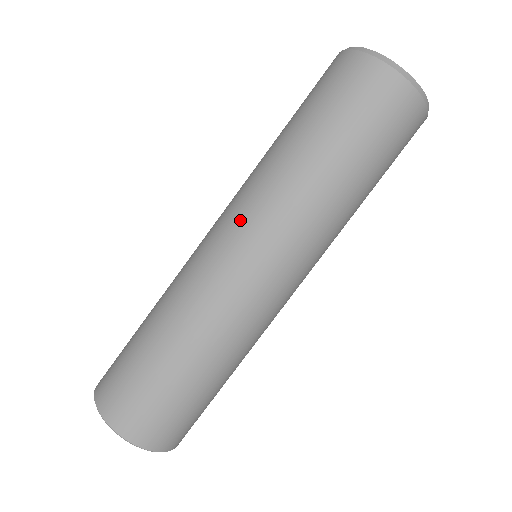
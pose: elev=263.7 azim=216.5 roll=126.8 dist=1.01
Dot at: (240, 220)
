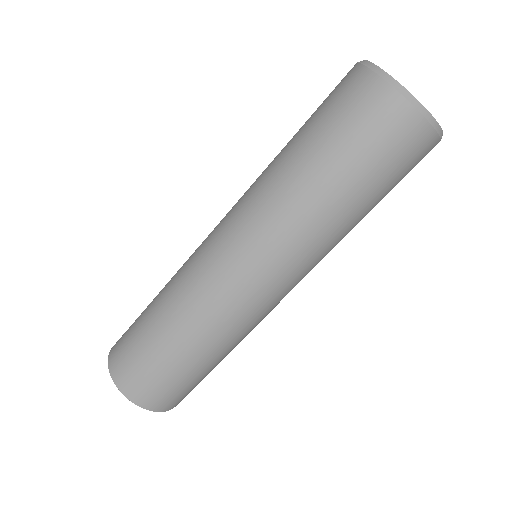
Dot at: (230, 210)
